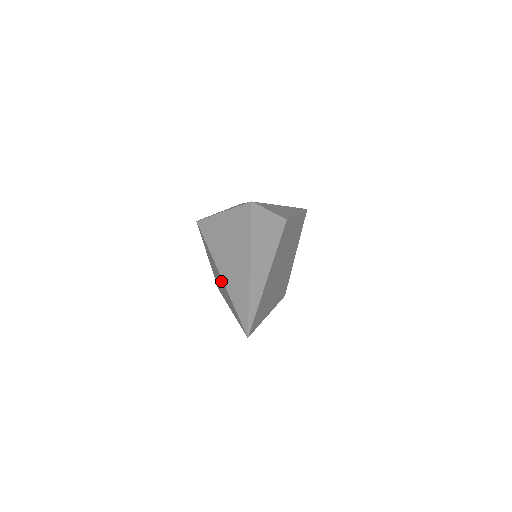
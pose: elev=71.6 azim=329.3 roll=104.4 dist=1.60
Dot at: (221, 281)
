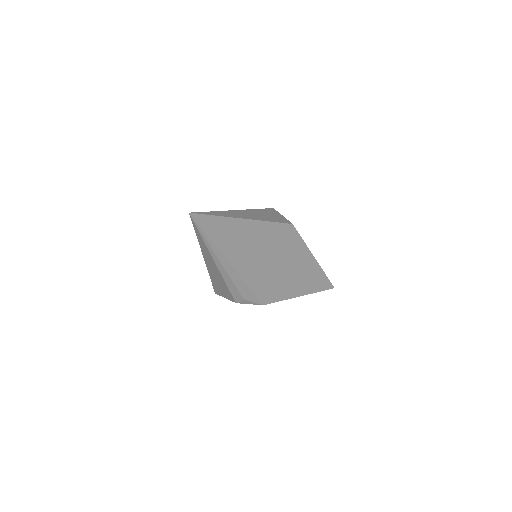
Dot at: occluded
